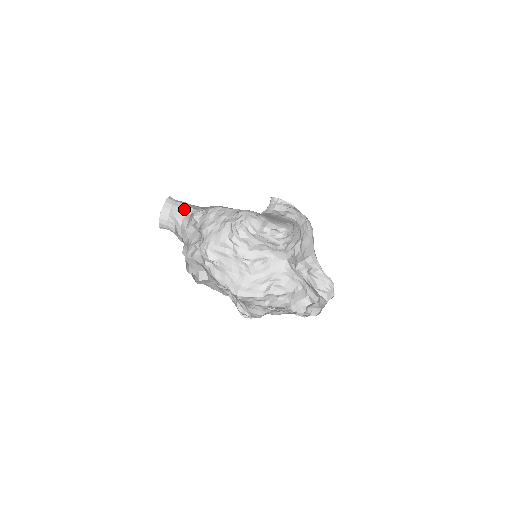
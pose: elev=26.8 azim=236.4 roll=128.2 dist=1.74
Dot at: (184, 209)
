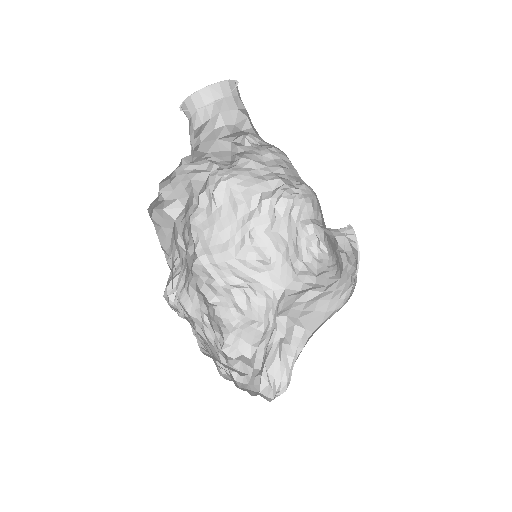
Dot at: (241, 116)
